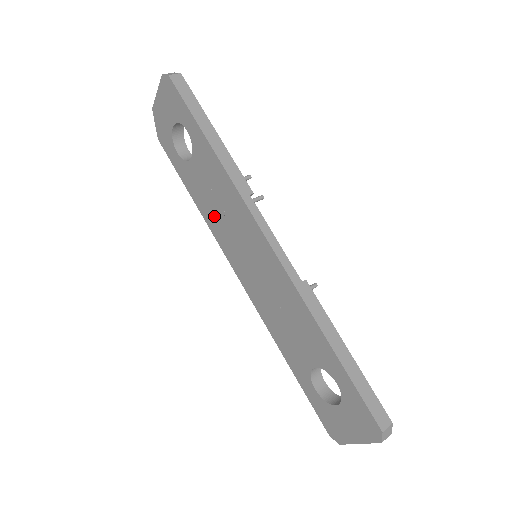
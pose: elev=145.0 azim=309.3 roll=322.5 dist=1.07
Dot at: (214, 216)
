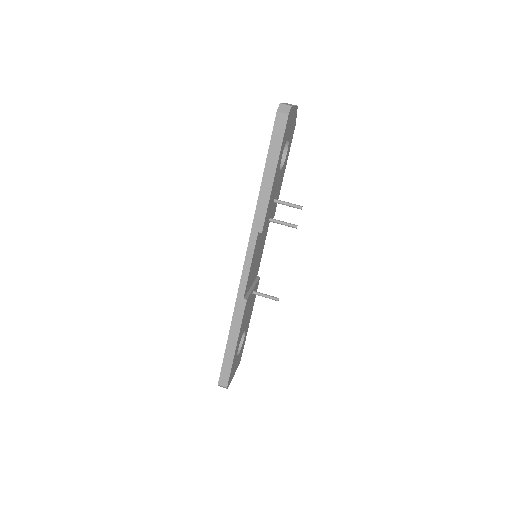
Dot at: occluded
